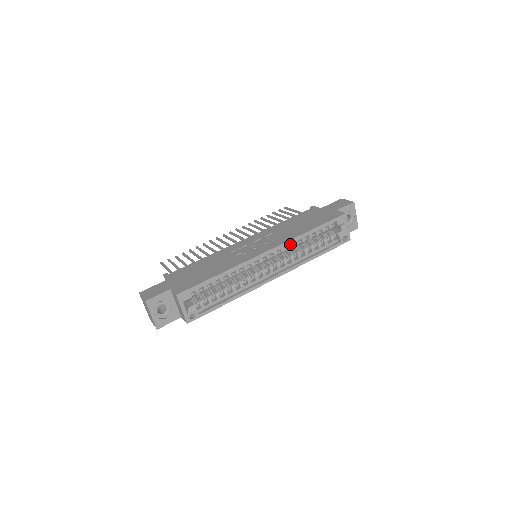
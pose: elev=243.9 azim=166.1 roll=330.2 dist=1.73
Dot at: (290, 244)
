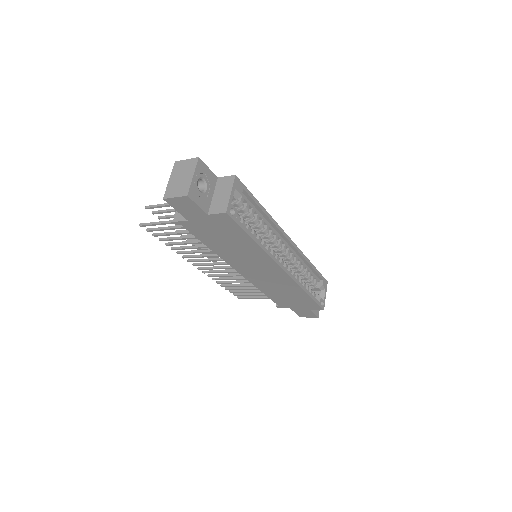
Dot at: (297, 258)
